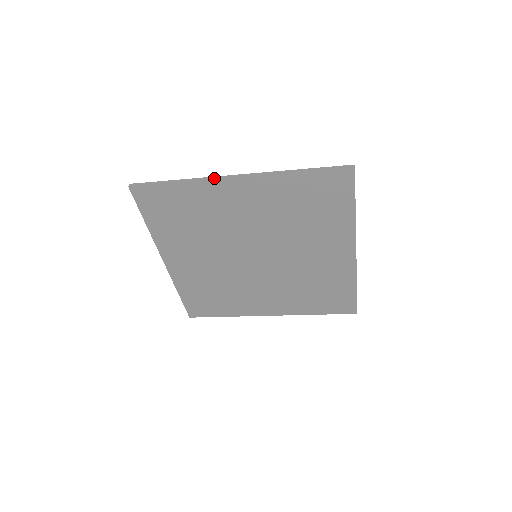
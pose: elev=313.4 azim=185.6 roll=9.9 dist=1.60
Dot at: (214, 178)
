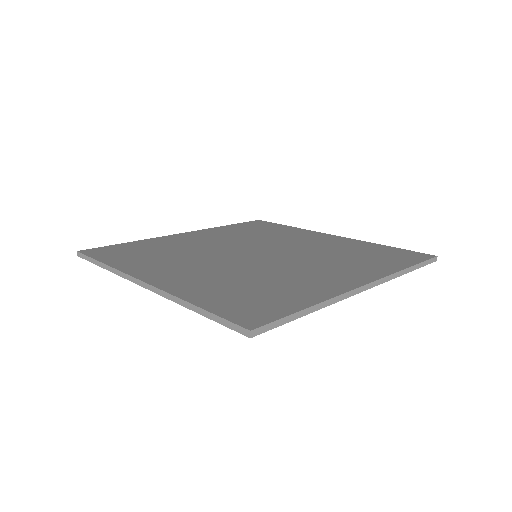
Dot at: (127, 278)
